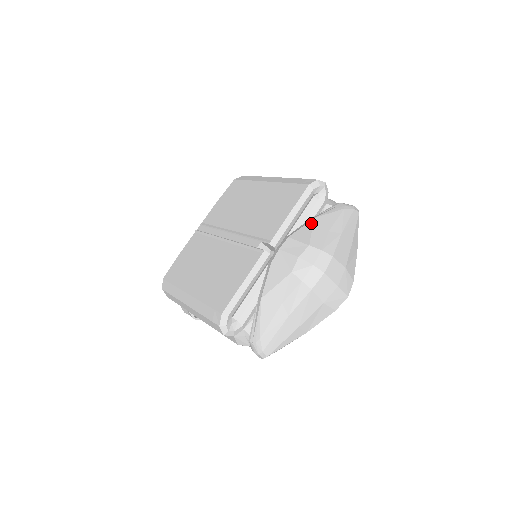
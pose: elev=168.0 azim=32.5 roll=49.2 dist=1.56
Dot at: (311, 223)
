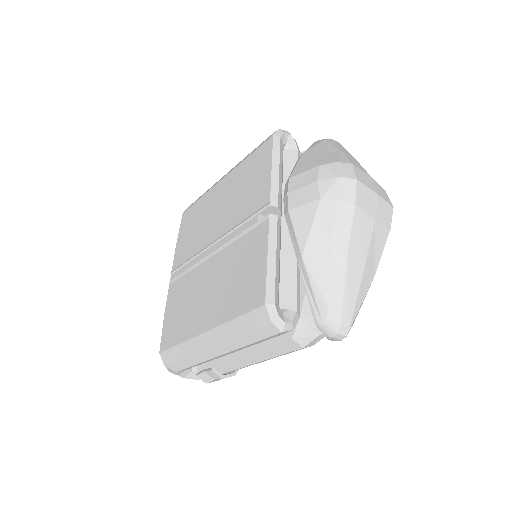
Dot at: (303, 157)
